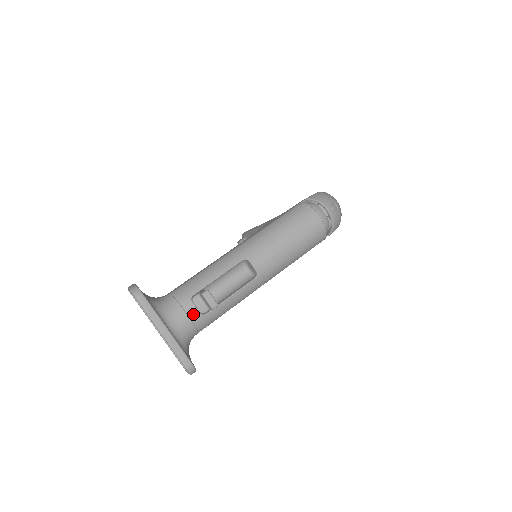
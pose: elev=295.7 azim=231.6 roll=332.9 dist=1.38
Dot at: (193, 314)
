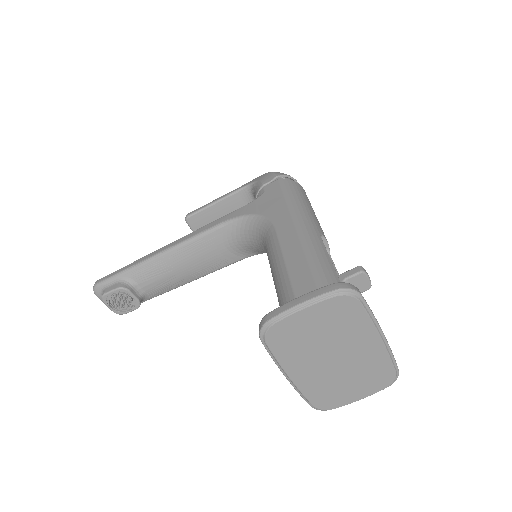
Dot at: occluded
